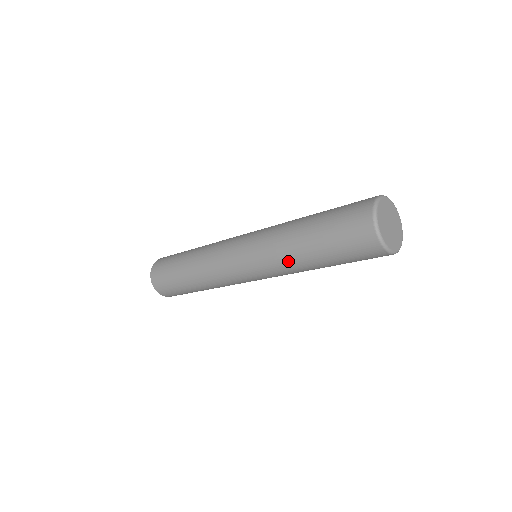
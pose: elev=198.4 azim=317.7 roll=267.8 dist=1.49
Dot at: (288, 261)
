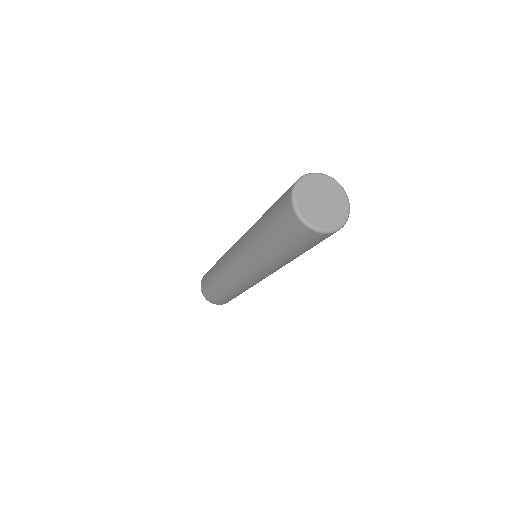
Dot at: (256, 253)
